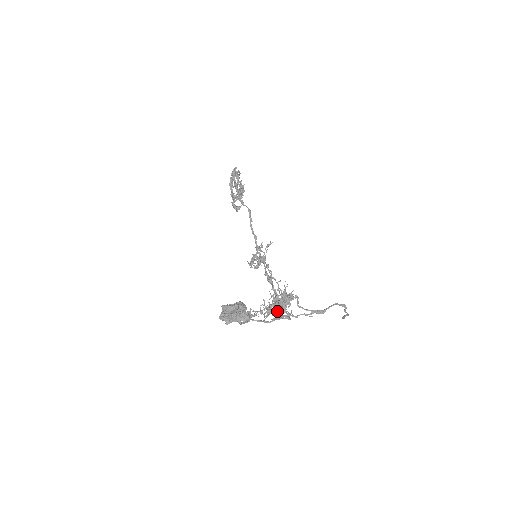
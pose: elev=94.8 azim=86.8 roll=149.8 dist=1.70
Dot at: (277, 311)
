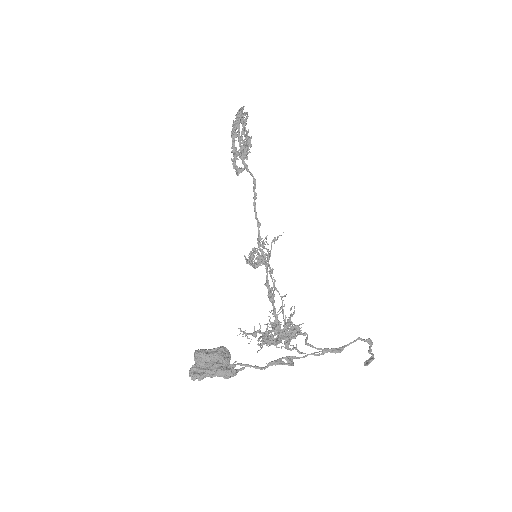
Dot at: (276, 344)
